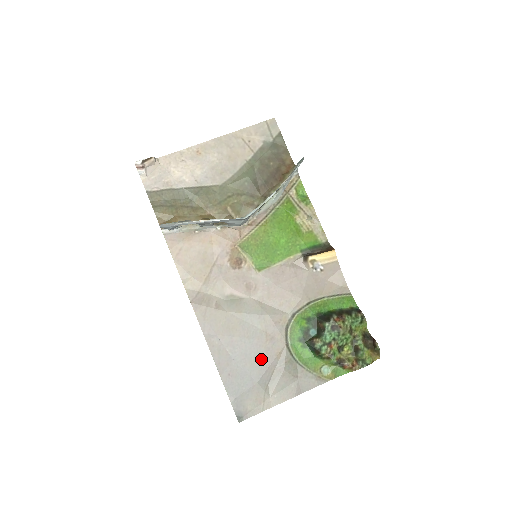
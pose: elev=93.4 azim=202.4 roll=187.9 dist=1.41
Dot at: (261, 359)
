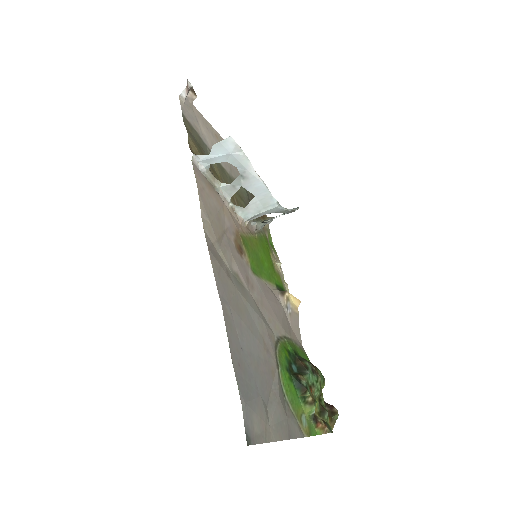
Dot at: (262, 368)
